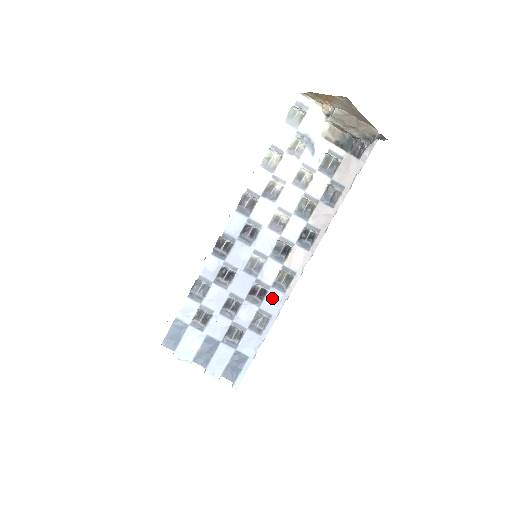
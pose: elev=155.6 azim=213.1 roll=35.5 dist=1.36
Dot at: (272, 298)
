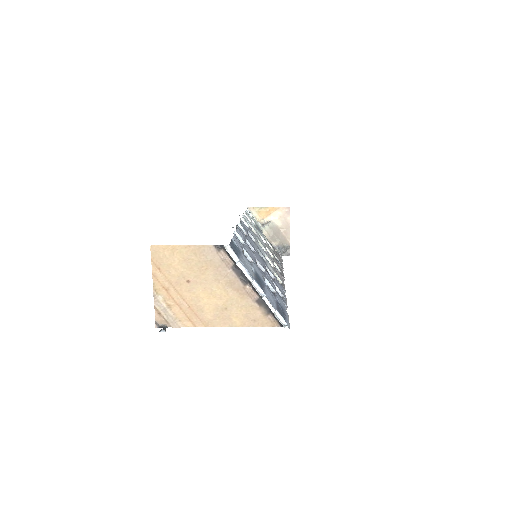
Dot at: (279, 284)
